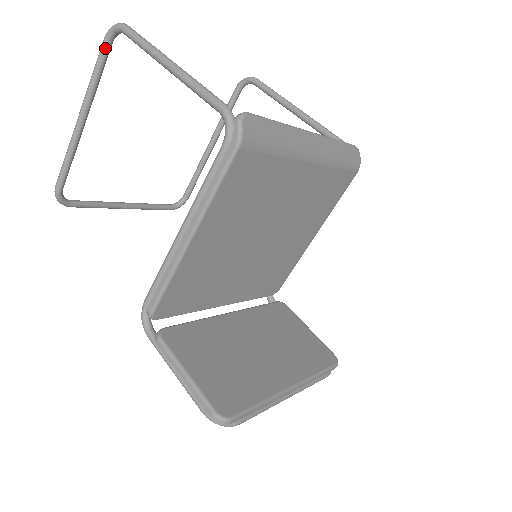
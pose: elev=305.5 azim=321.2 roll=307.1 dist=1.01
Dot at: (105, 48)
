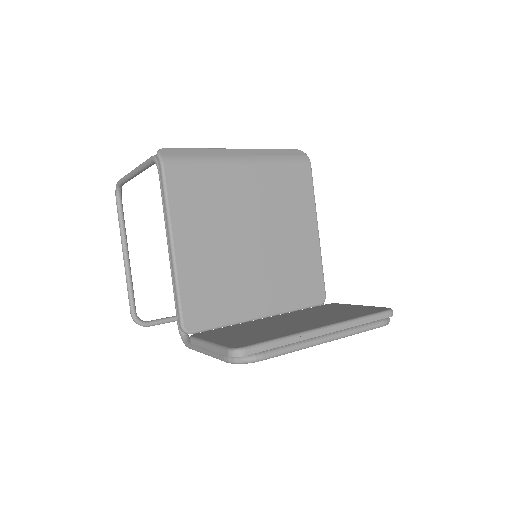
Dot at: (118, 203)
